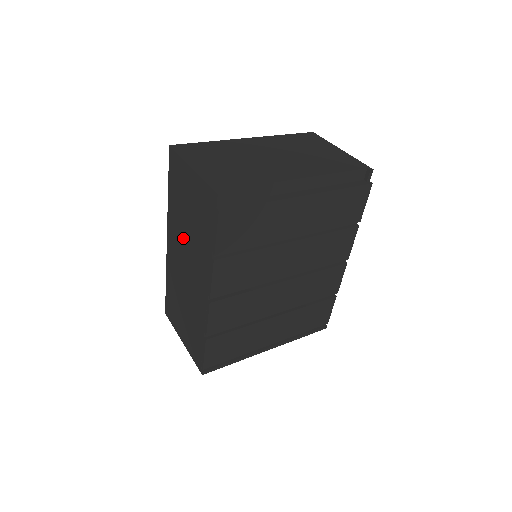
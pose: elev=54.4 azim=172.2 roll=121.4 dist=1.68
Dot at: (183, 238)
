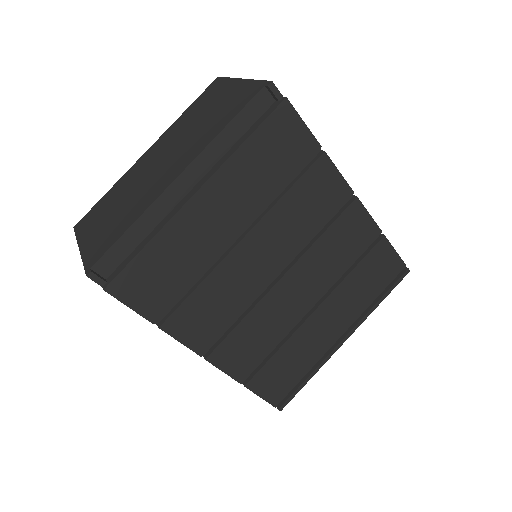
Dot at: occluded
